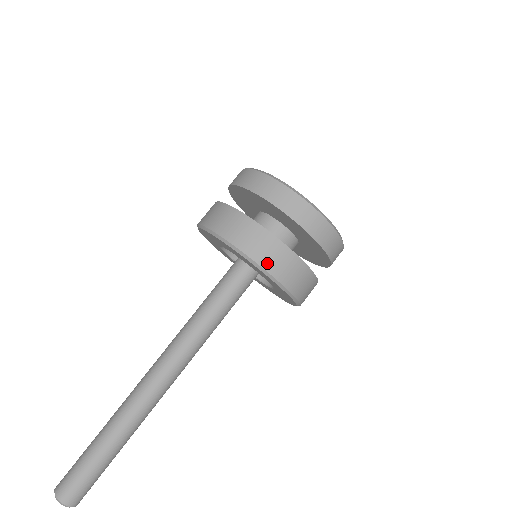
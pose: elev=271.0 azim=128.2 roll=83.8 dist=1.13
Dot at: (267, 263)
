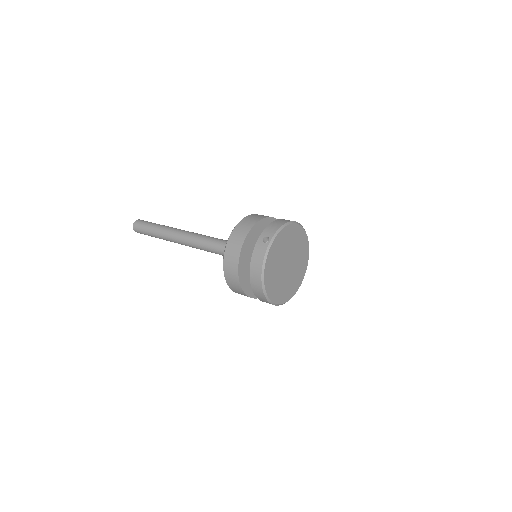
Dot at: (238, 293)
